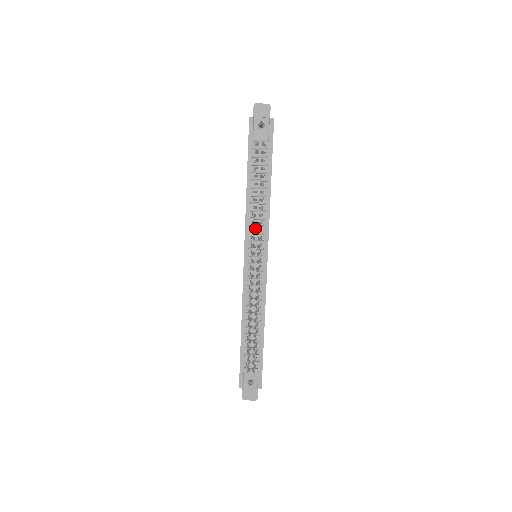
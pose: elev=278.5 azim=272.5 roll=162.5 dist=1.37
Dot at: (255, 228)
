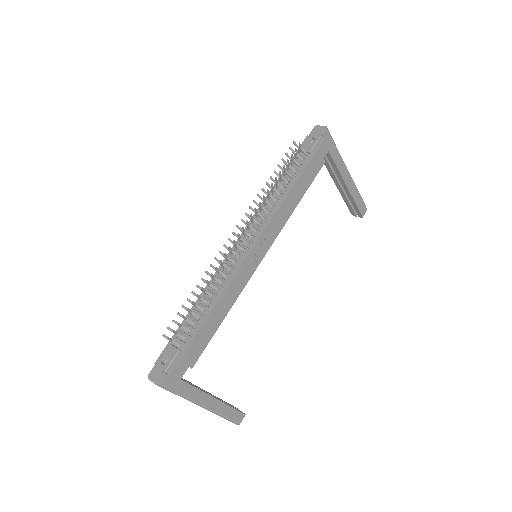
Dot at: occluded
